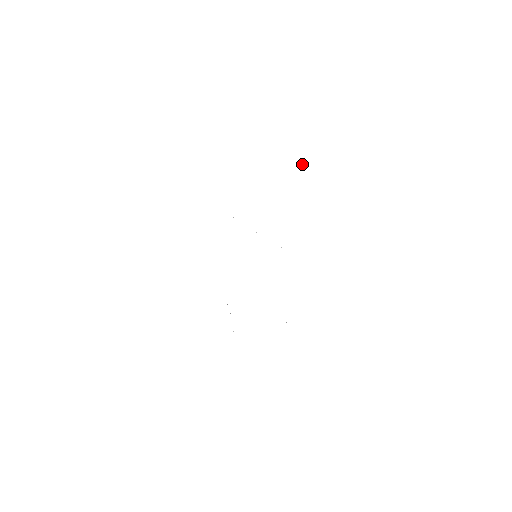
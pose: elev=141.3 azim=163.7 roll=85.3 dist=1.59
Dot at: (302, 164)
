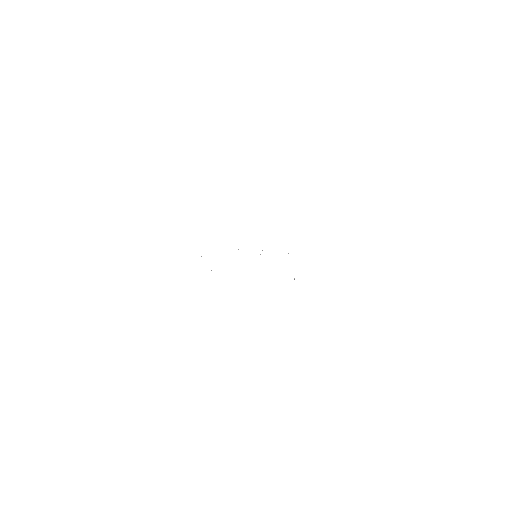
Dot at: occluded
